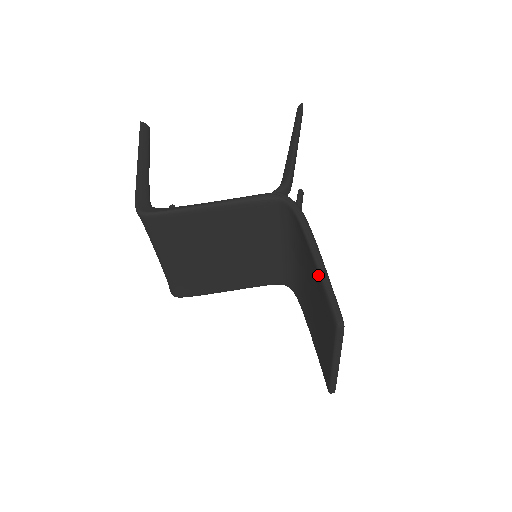
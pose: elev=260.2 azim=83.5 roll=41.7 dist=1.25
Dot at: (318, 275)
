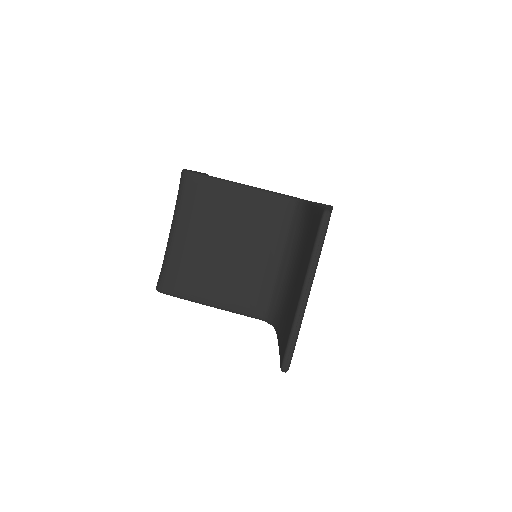
Dot at: (316, 210)
